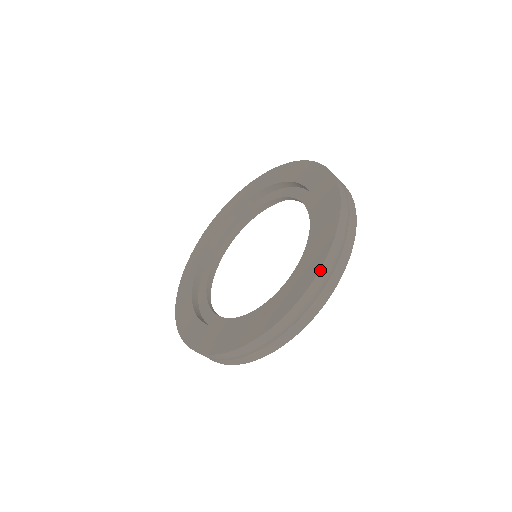
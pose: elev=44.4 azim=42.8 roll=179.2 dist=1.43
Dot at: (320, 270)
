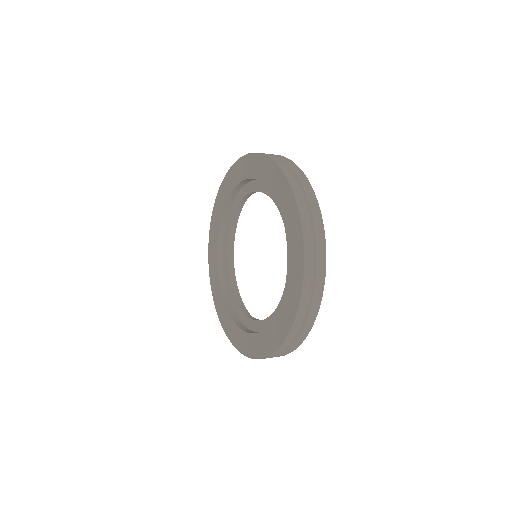
Dot at: (276, 351)
